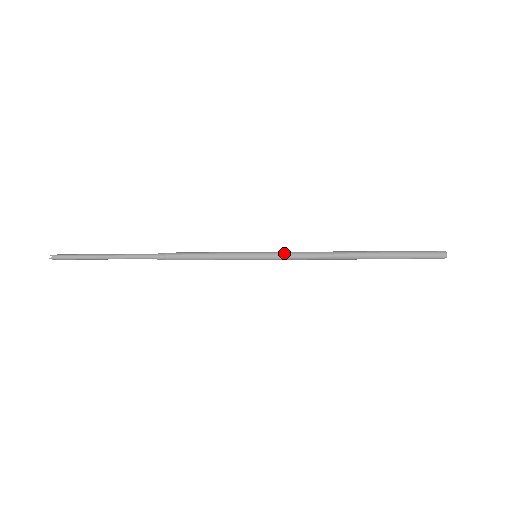
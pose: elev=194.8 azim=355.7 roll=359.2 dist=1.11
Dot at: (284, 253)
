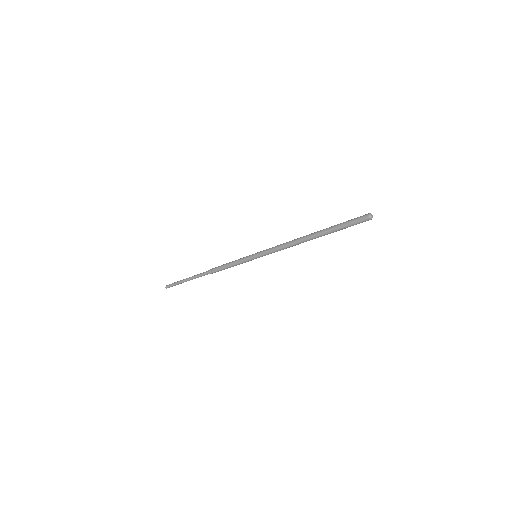
Dot at: (269, 249)
